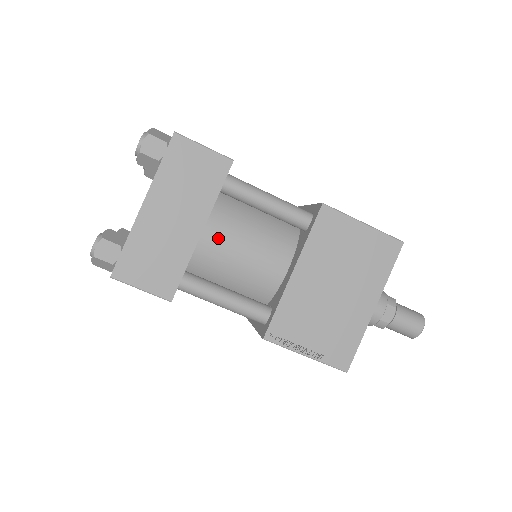
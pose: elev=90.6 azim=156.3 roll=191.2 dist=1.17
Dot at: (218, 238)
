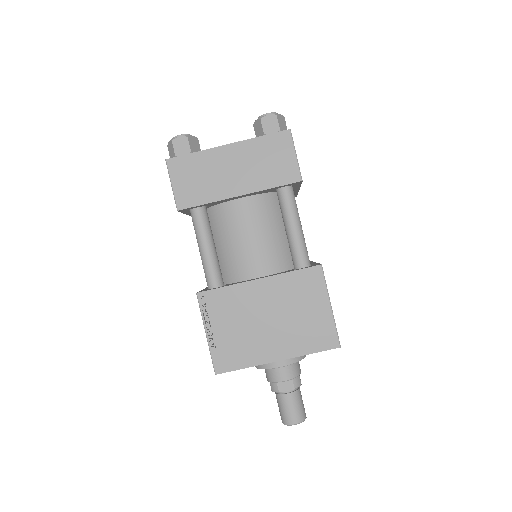
Dot at: (244, 212)
